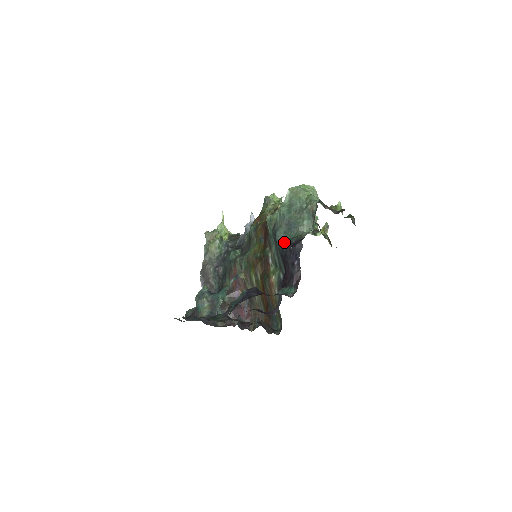
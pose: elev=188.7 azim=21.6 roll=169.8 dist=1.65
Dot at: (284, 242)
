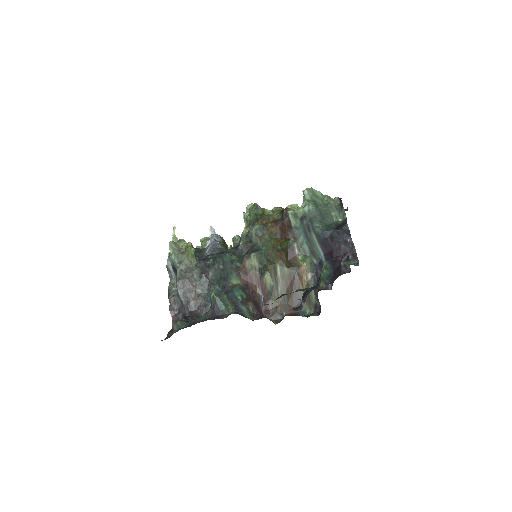
Dot at: (324, 228)
